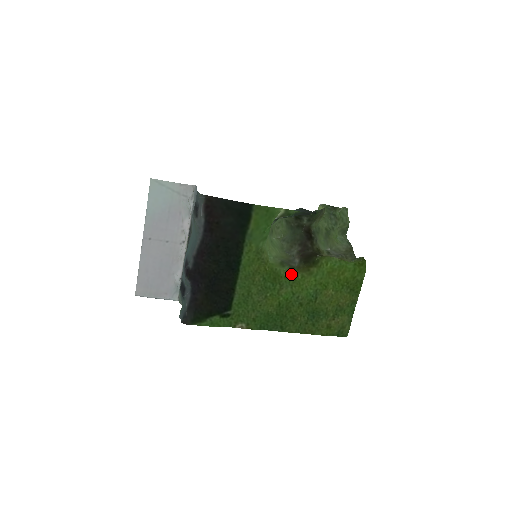
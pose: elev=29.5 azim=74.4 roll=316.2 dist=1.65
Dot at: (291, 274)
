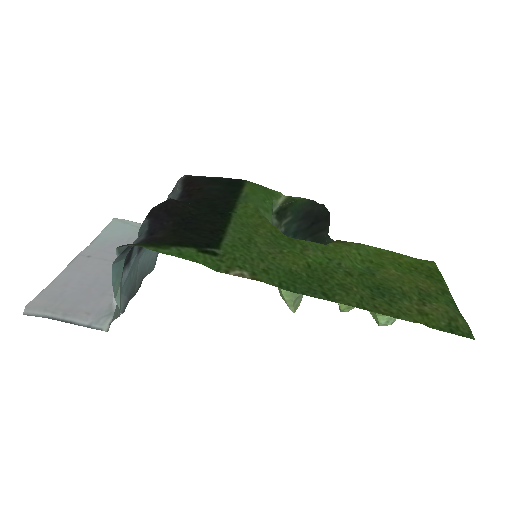
Dot at: (316, 243)
